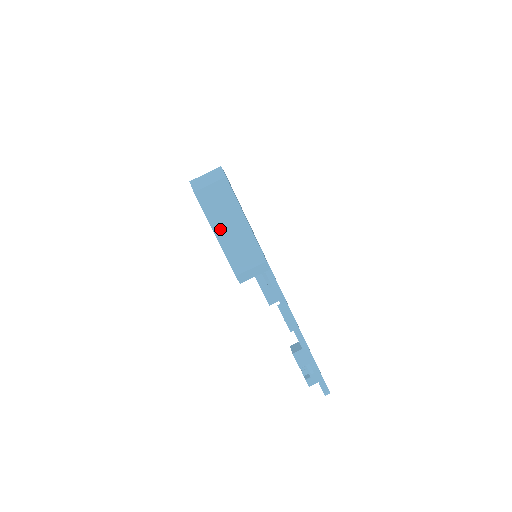
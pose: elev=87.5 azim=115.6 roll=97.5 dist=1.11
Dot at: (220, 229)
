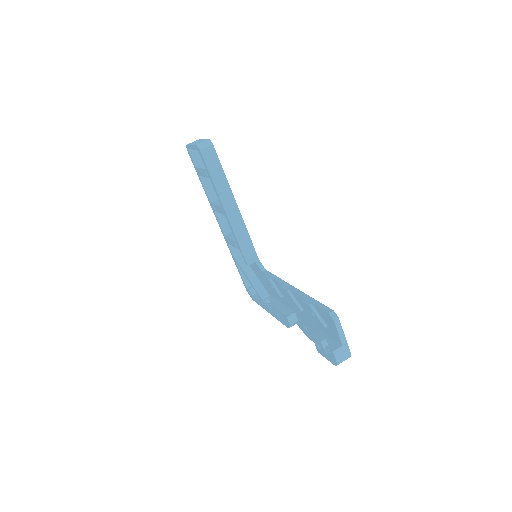
Dot at: occluded
